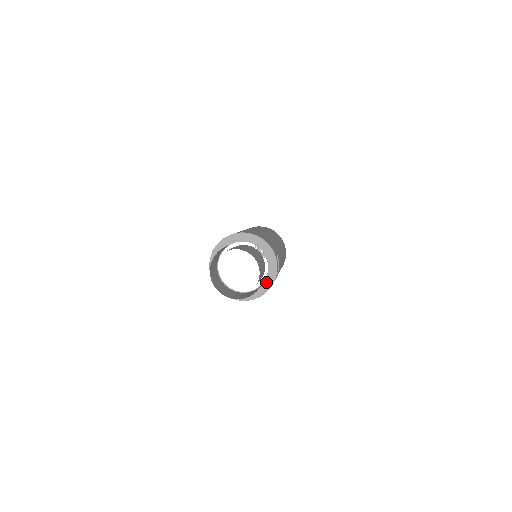
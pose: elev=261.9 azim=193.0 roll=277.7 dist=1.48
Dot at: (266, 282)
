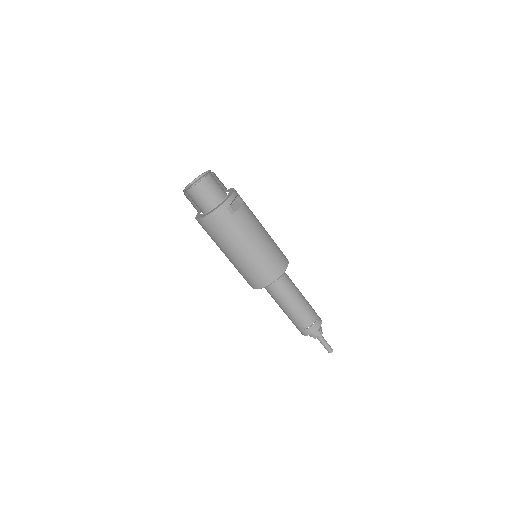
Dot at: (225, 200)
